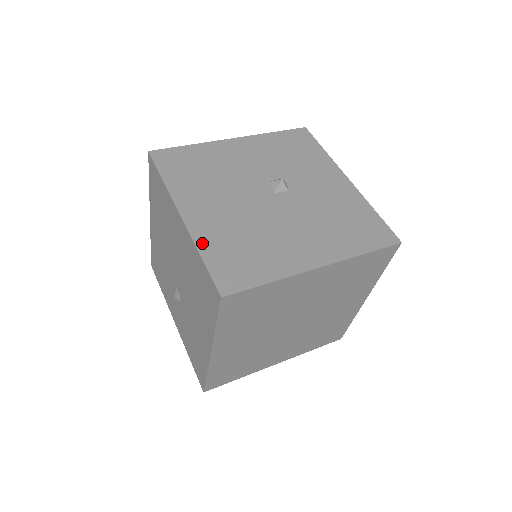
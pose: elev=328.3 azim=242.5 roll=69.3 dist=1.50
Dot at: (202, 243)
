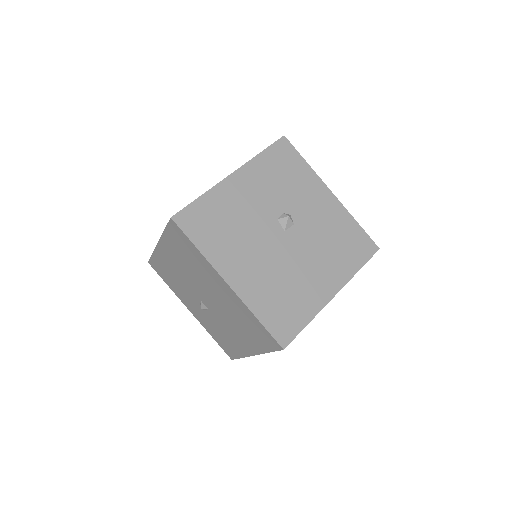
Dot at: (254, 306)
